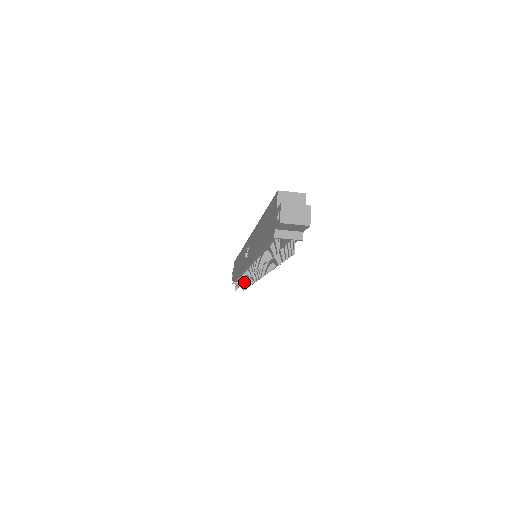
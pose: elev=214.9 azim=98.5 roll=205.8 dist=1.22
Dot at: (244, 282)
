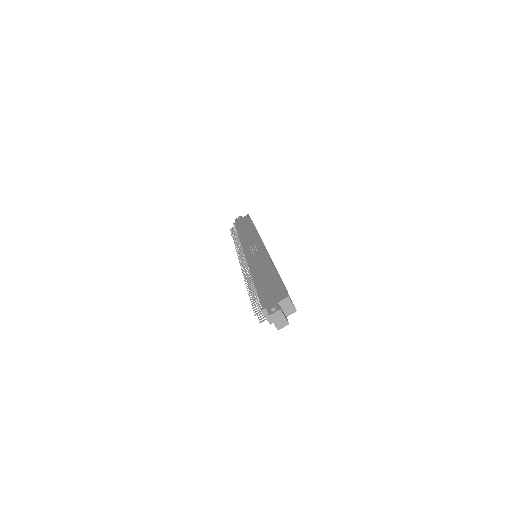
Dot at: (236, 250)
